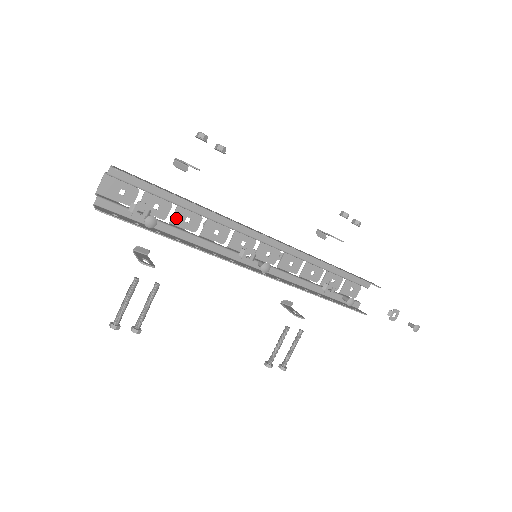
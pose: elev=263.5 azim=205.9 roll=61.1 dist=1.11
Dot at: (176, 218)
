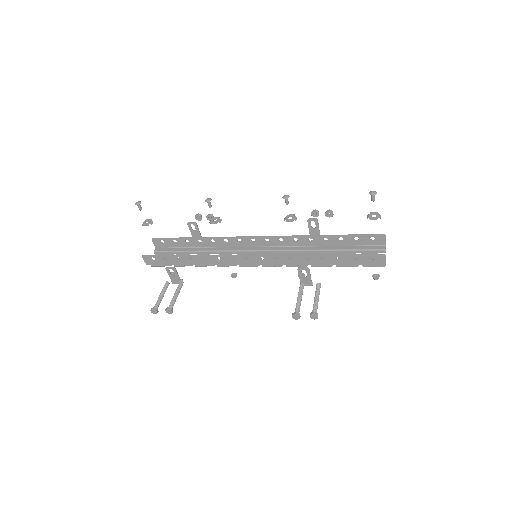
Dot at: occluded
